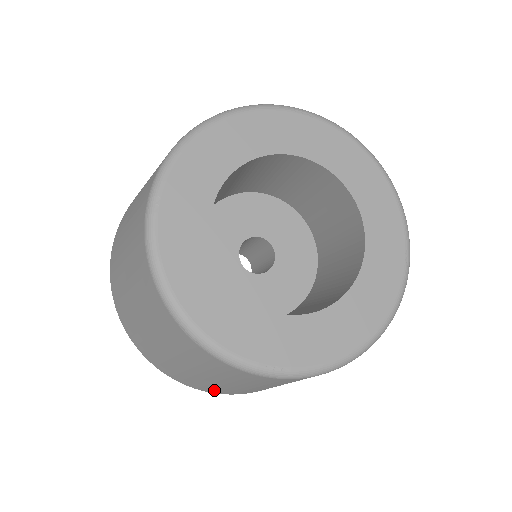
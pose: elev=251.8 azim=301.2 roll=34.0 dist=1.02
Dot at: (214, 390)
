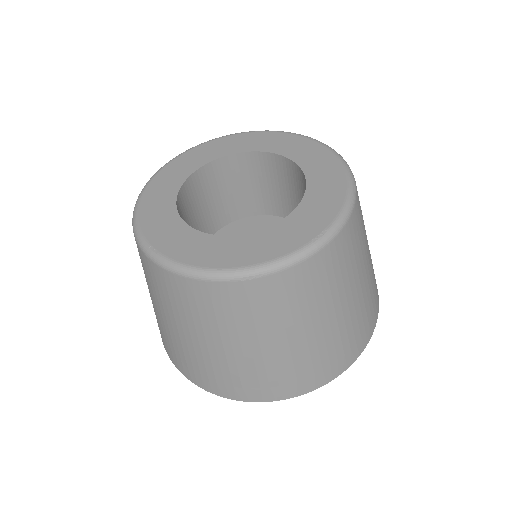
Dot at: (341, 357)
